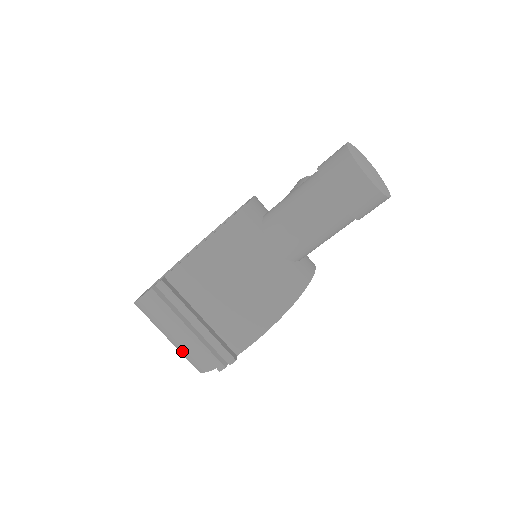
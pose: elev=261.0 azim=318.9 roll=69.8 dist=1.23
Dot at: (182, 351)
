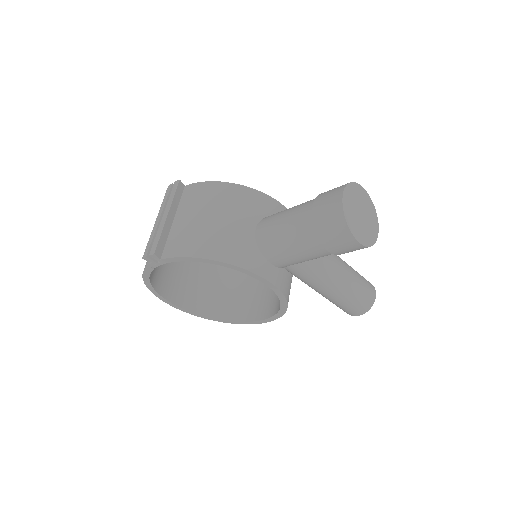
Dot at: occluded
